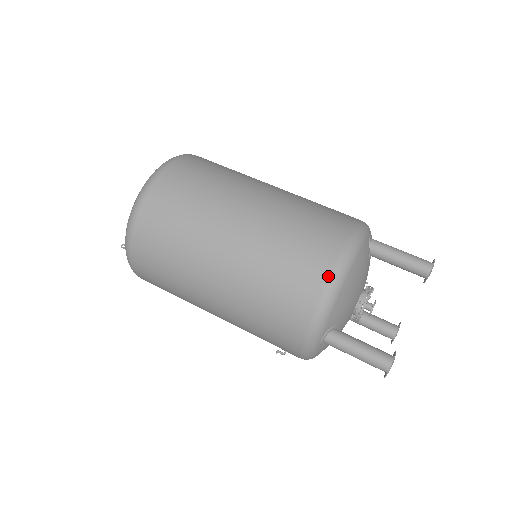
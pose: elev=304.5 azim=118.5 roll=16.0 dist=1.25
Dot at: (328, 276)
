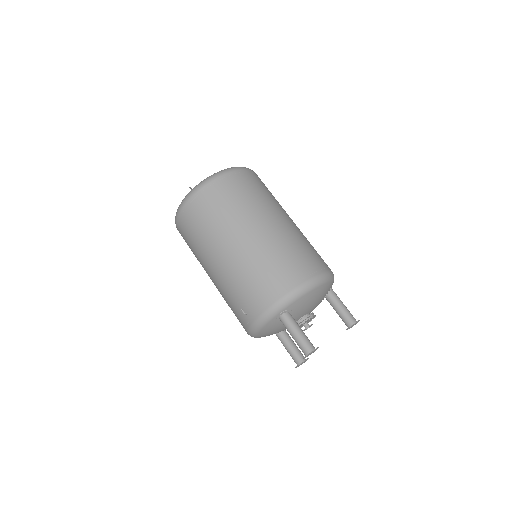
Dot at: (312, 277)
